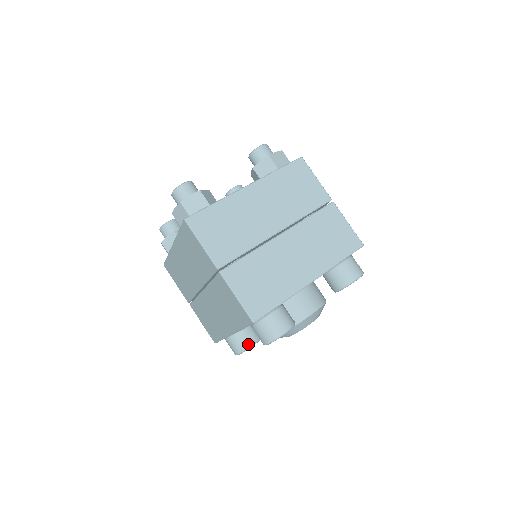
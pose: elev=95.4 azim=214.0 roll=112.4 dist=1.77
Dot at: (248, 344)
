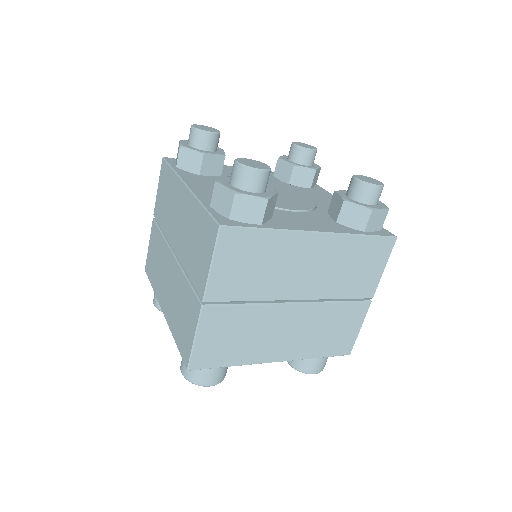
Dot at: occluded
